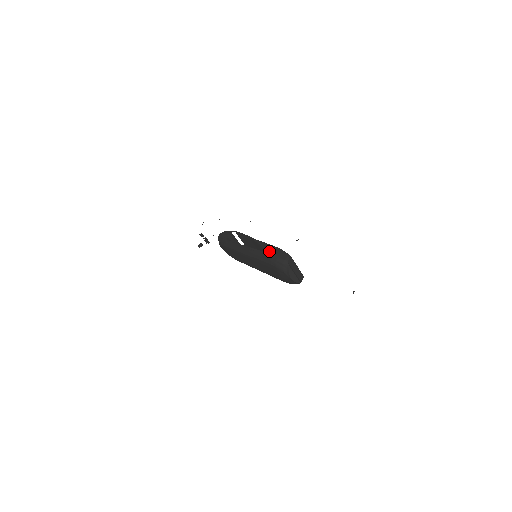
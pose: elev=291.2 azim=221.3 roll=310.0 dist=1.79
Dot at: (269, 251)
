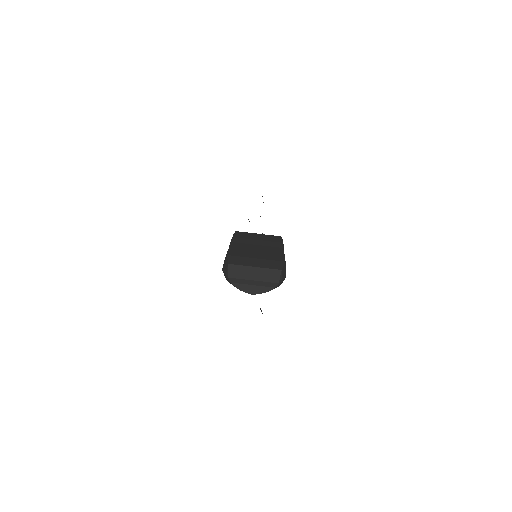
Dot at: occluded
